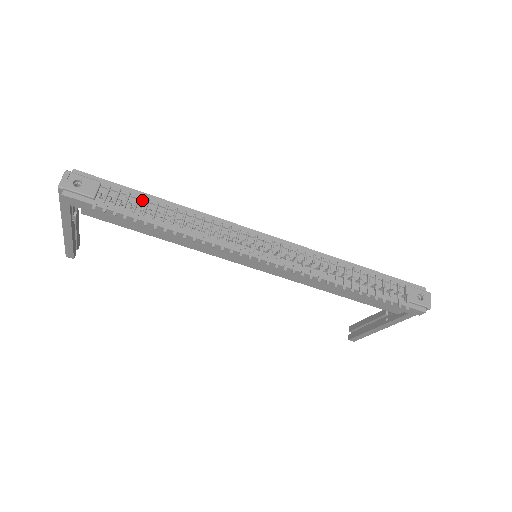
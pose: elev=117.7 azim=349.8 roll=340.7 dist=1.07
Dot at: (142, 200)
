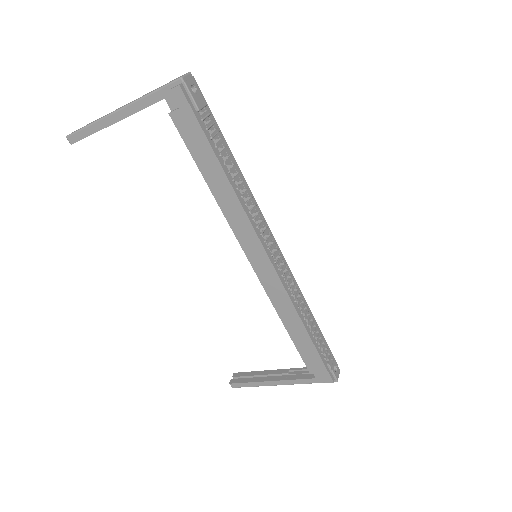
Dot at: (223, 145)
